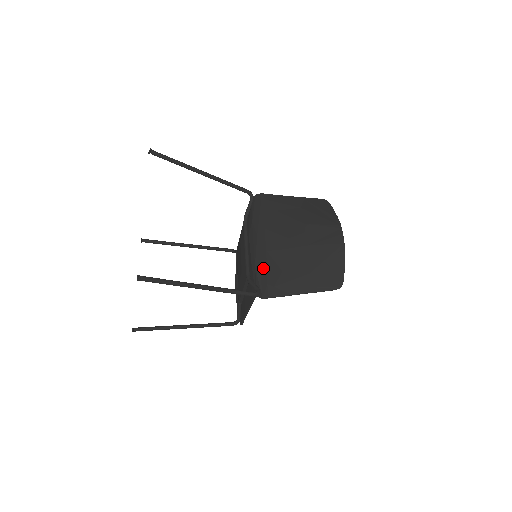
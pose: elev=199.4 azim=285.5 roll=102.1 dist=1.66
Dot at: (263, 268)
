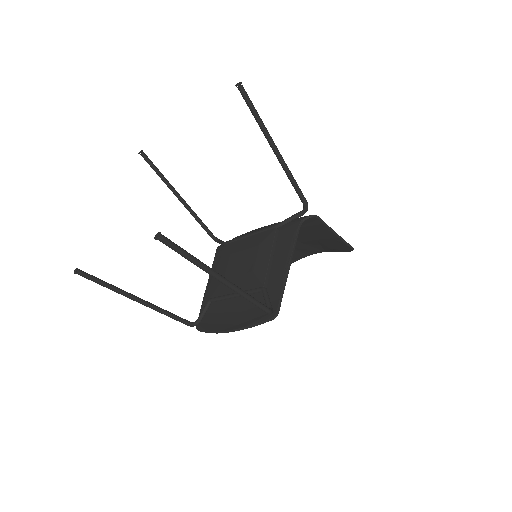
Dot at: occluded
